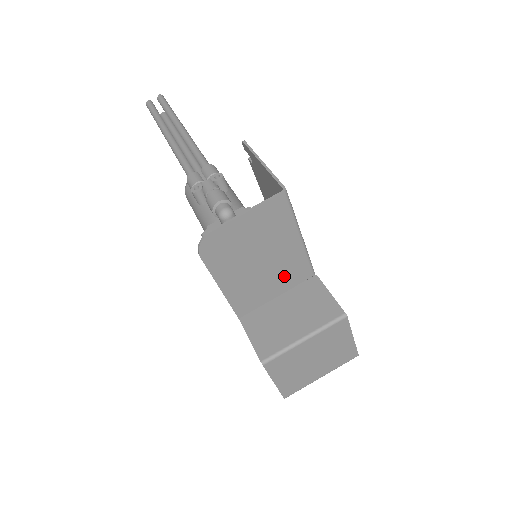
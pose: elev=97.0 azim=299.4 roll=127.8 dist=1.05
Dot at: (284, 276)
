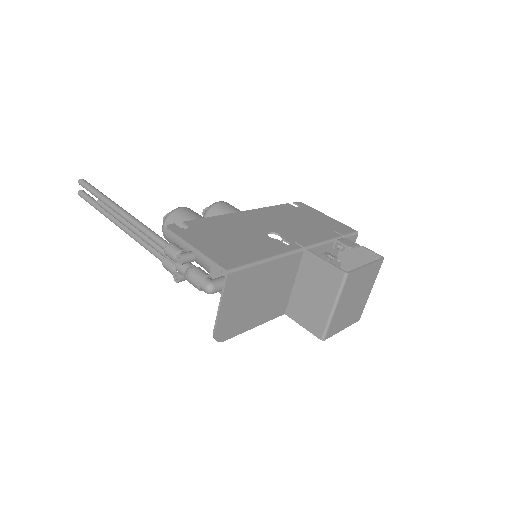
Dot at: (284, 276)
